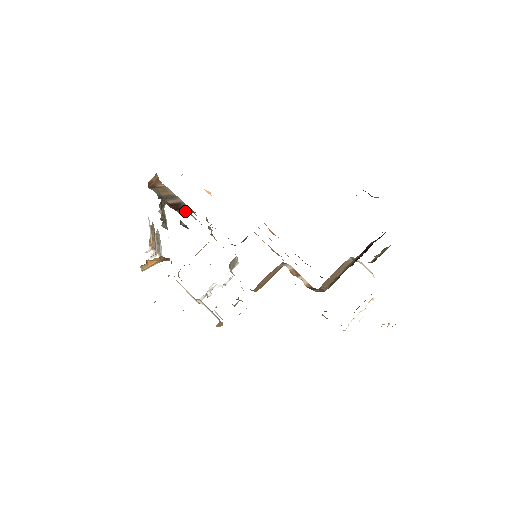
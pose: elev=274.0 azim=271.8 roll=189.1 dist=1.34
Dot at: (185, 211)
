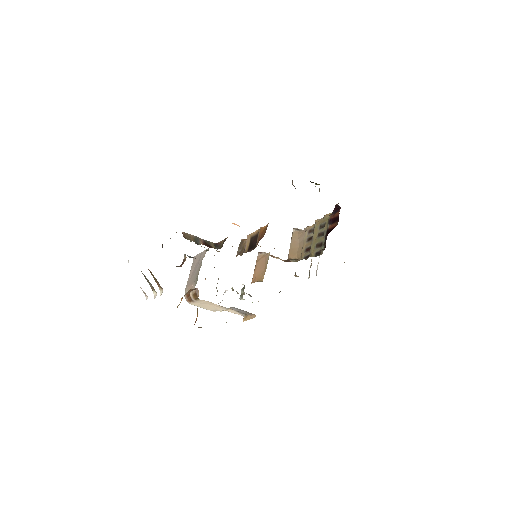
Dot at: (213, 245)
